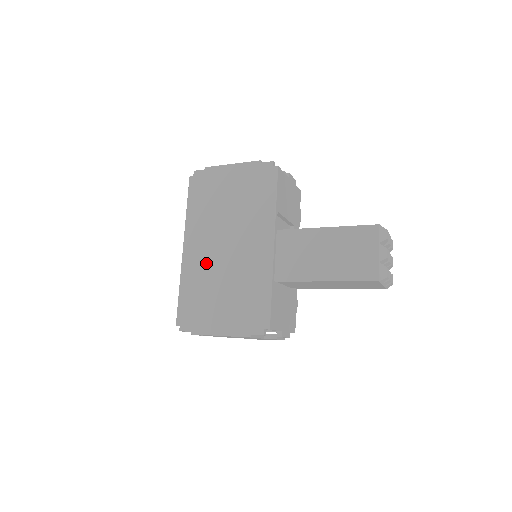
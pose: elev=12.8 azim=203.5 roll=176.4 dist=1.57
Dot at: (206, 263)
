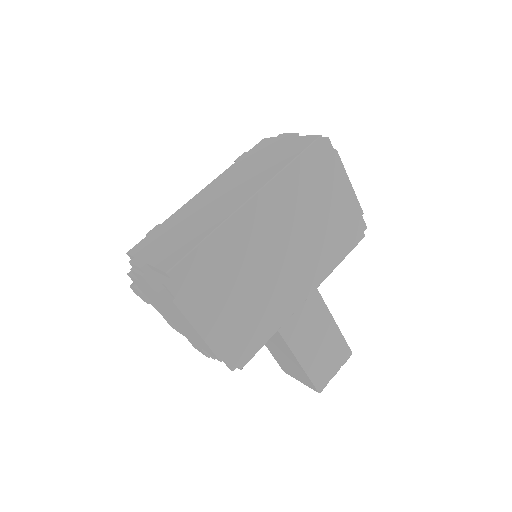
Dot at: (255, 244)
